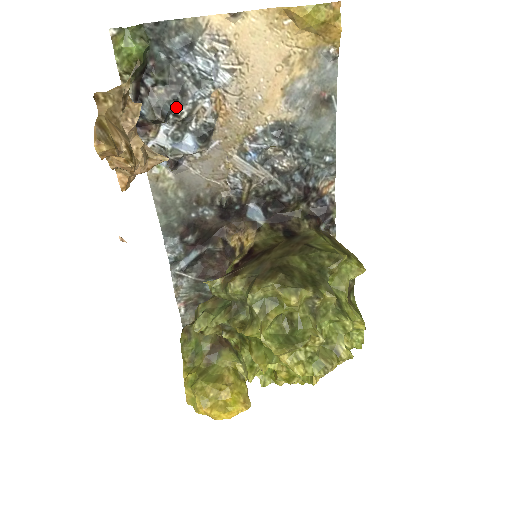
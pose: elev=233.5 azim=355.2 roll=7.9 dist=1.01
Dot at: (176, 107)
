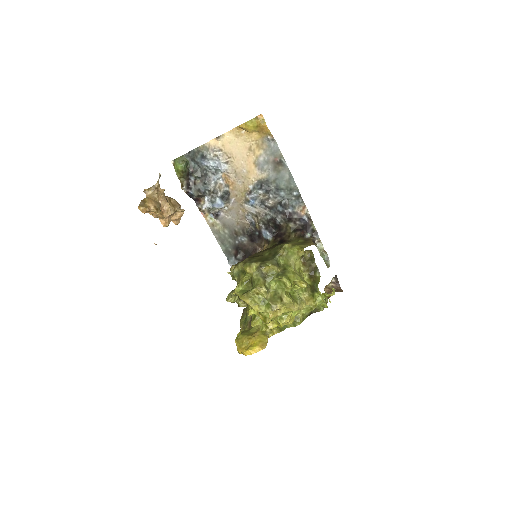
Dot at: (207, 187)
